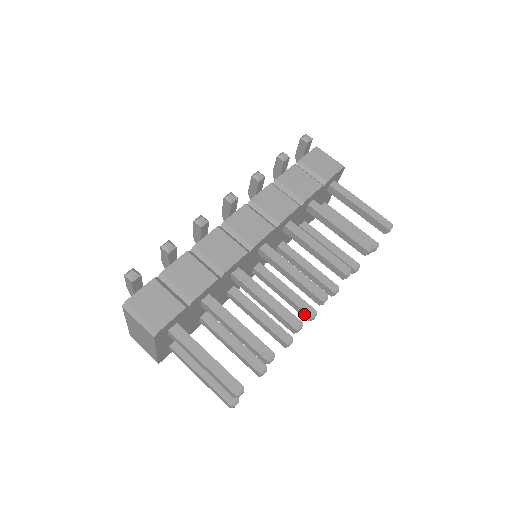
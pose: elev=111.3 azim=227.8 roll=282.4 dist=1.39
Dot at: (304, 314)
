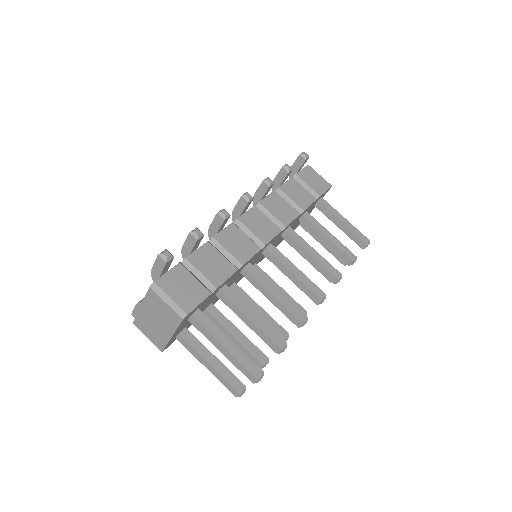
Dot at: occluded
